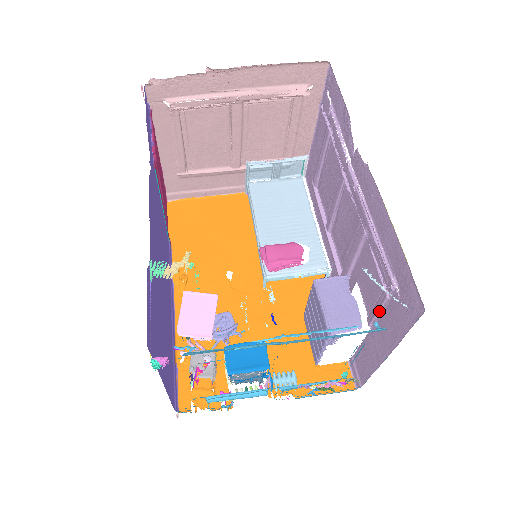
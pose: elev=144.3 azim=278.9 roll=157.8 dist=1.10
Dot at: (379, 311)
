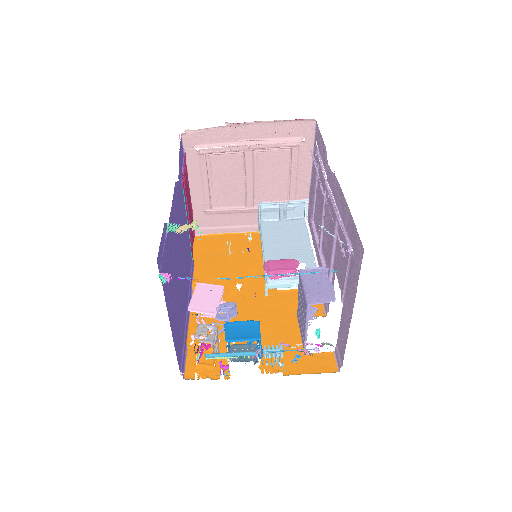
Dot at: (345, 281)
